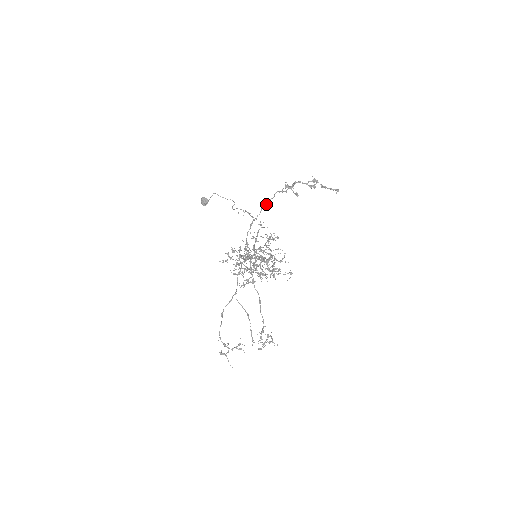
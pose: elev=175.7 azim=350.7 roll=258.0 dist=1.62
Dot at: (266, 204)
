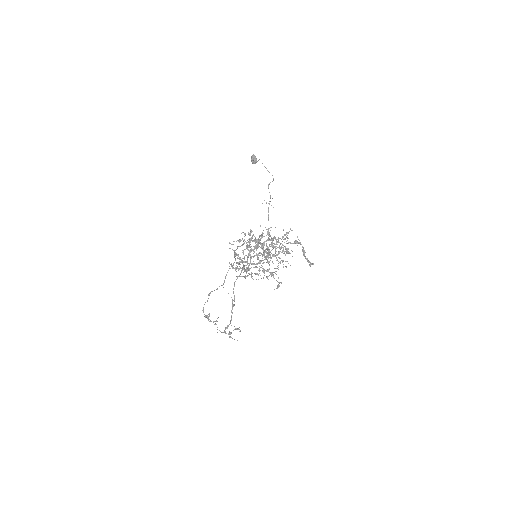
Dot at: (247, 242)
